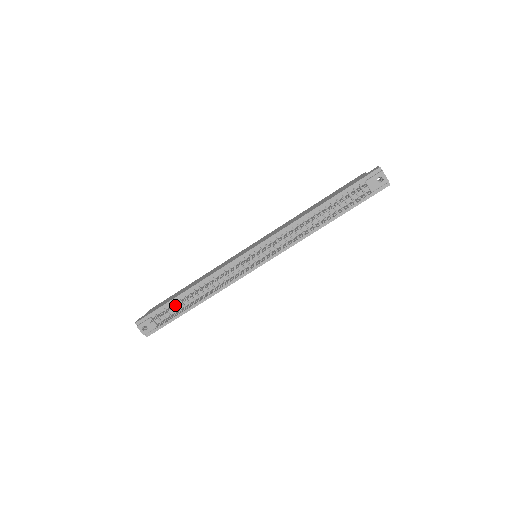
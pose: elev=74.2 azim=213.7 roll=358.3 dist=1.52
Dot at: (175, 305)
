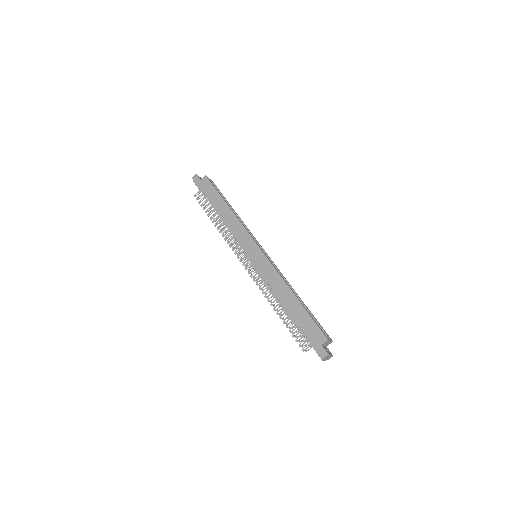
Dot at: (208, 208)
